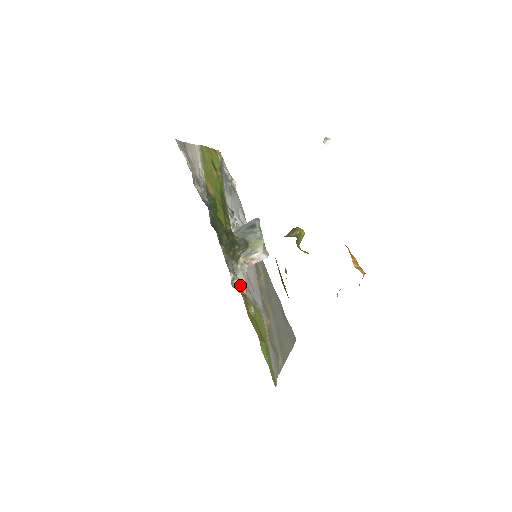
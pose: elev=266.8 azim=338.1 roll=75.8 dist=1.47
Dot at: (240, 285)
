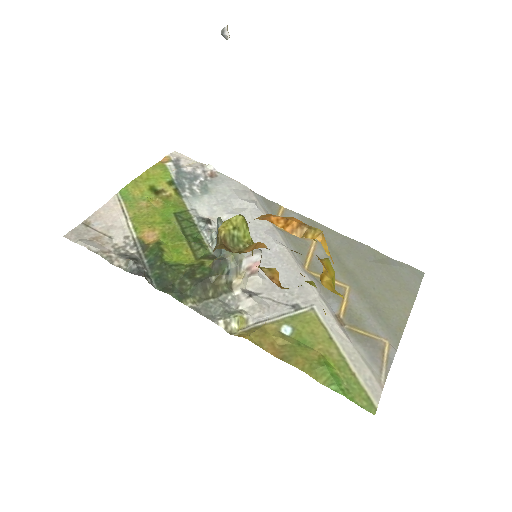
Dot at: (248, 318)
